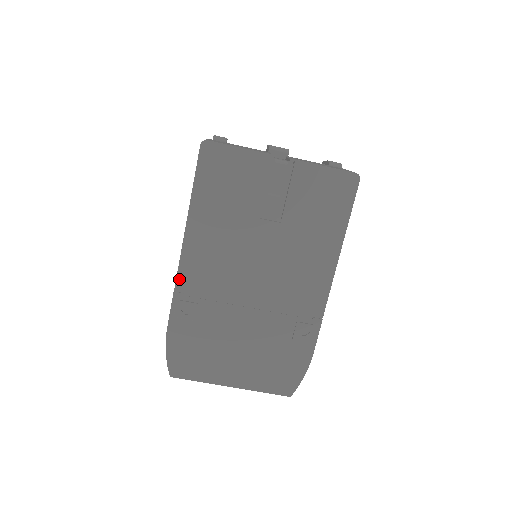
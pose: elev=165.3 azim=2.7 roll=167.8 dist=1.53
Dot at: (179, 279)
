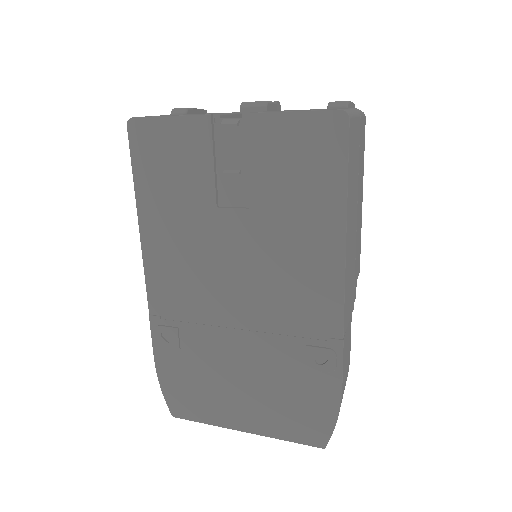
Dot at: (150, 299)
